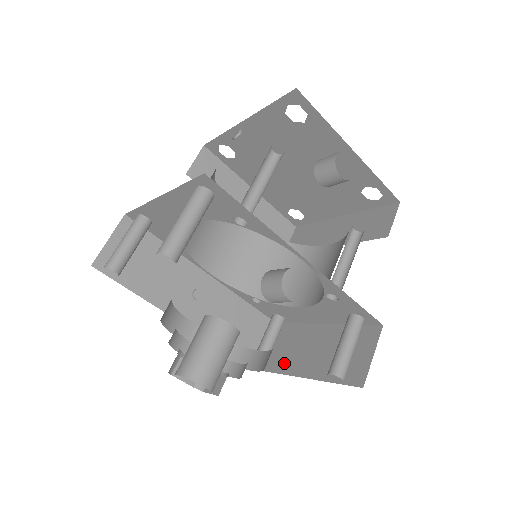
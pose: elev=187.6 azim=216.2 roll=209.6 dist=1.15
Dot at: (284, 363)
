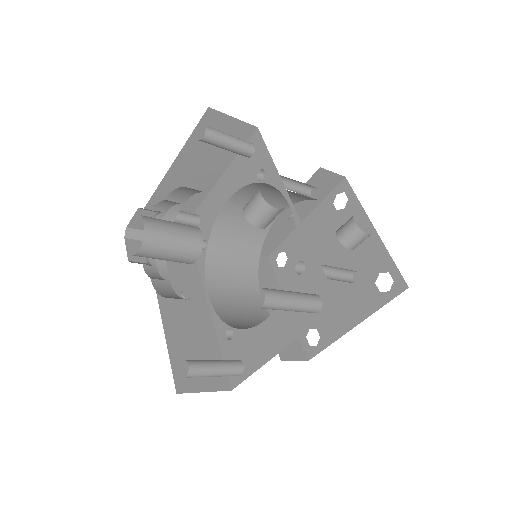
Dot at: occluded
